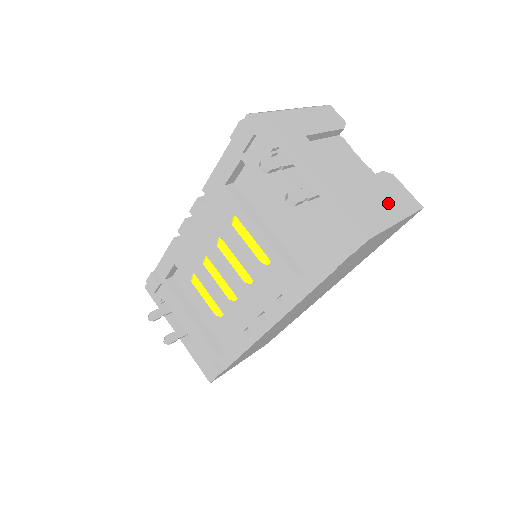
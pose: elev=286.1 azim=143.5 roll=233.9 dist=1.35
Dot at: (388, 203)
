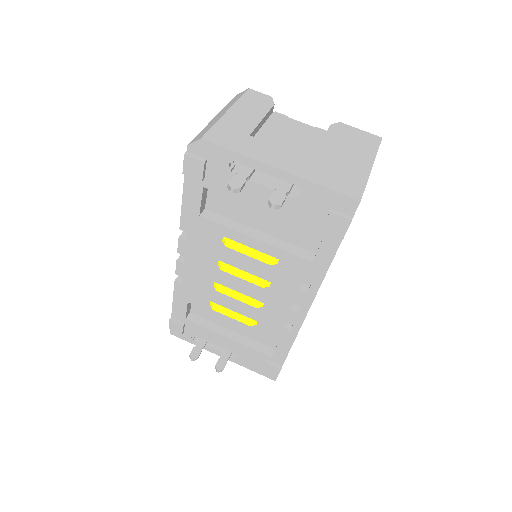
Dot at: (353, 154)
